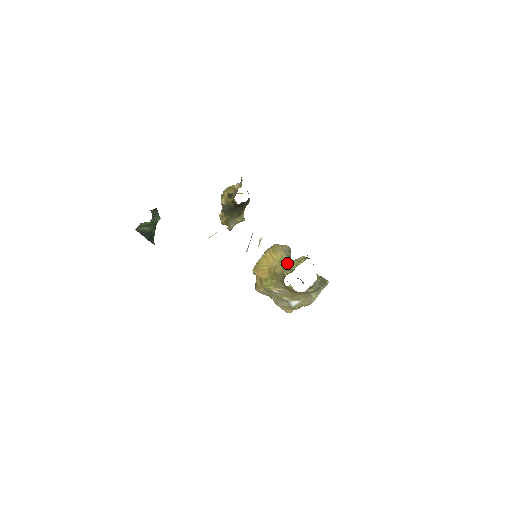
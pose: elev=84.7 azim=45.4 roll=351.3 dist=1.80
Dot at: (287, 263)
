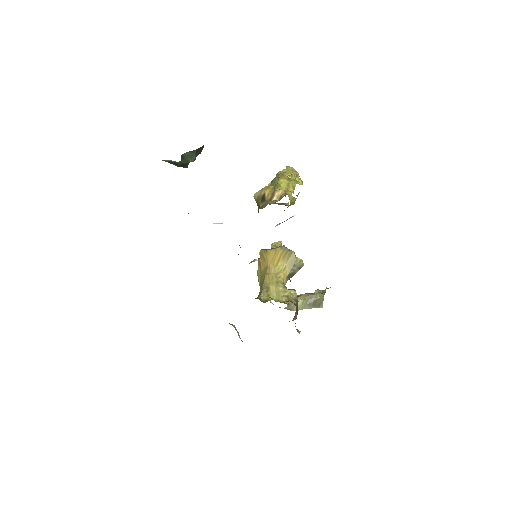
Dot at: (276, 284)
